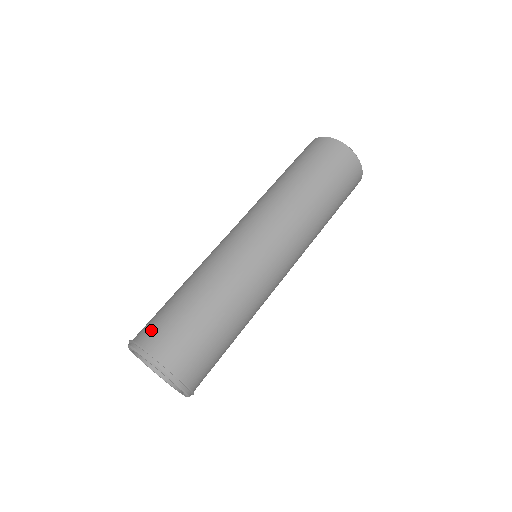
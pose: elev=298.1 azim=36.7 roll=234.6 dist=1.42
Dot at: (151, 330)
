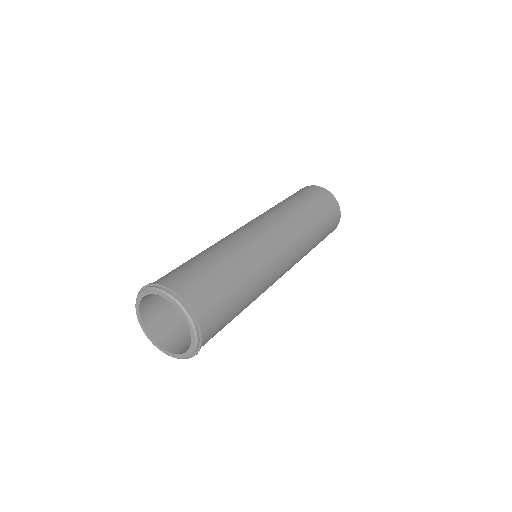
Dot at: occluded
